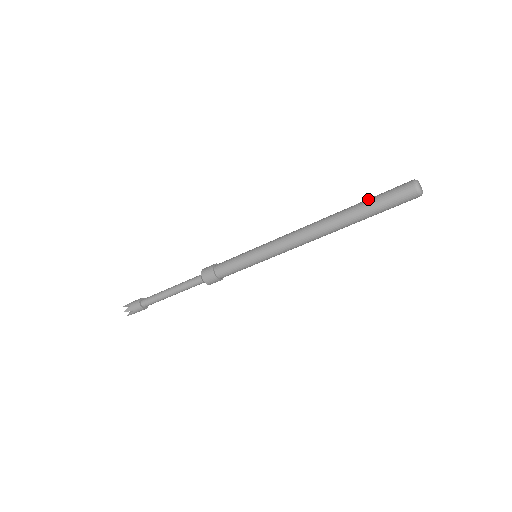
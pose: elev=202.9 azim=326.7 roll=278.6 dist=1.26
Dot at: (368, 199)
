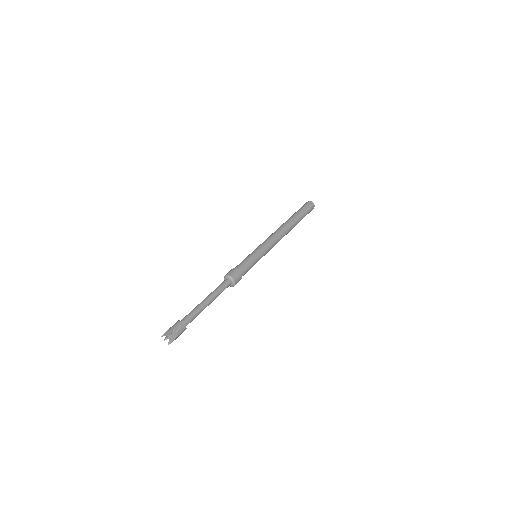
Dot at: occluded
